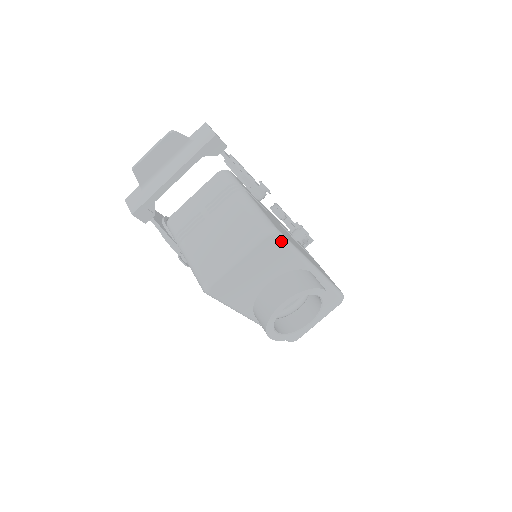
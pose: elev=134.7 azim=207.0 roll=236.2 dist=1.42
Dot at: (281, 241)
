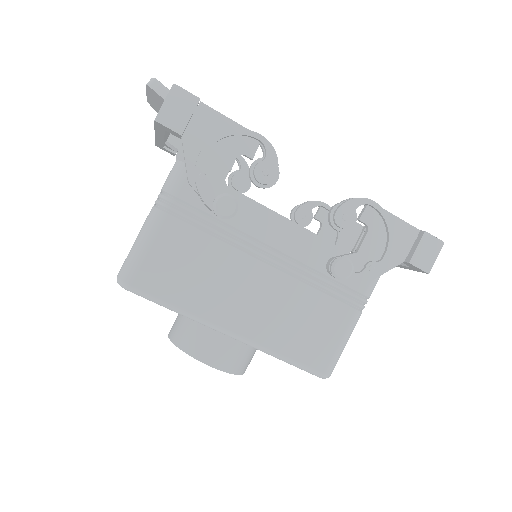
Dot at: occluded
